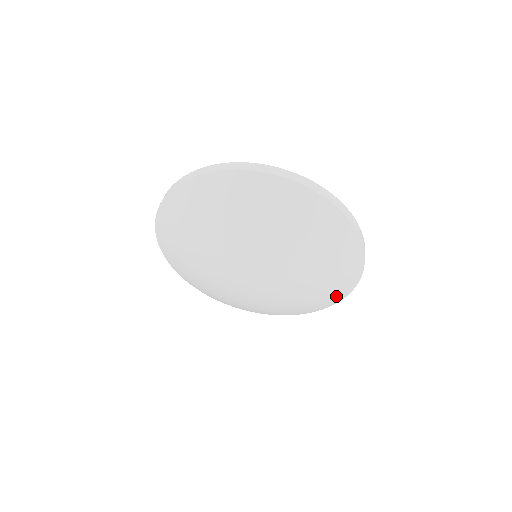
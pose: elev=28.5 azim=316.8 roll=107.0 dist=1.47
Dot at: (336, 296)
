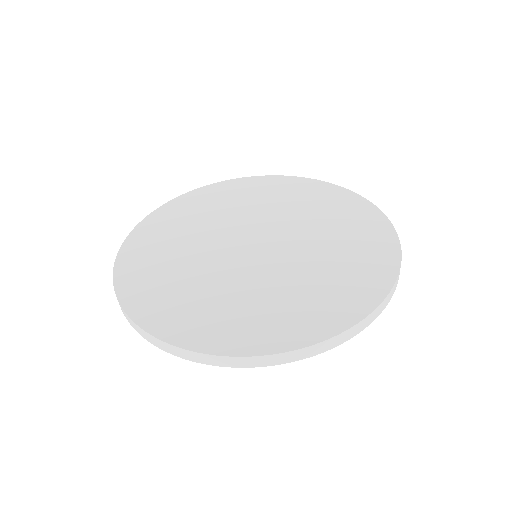
Dot at: occluded
